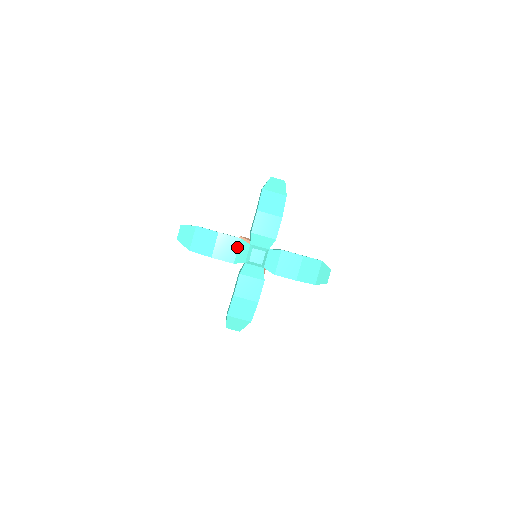
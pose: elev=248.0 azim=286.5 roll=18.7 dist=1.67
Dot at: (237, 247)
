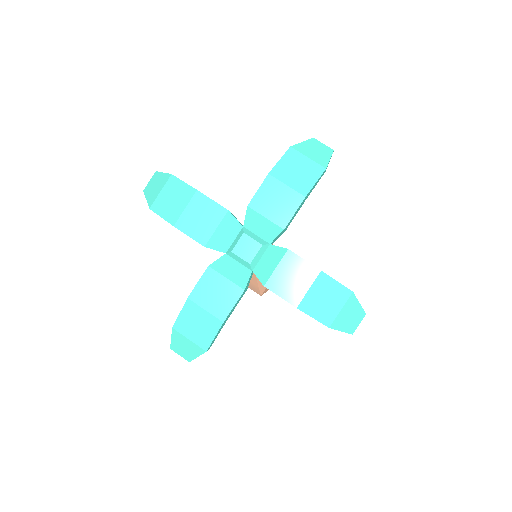
Dot at: (218, 222)
